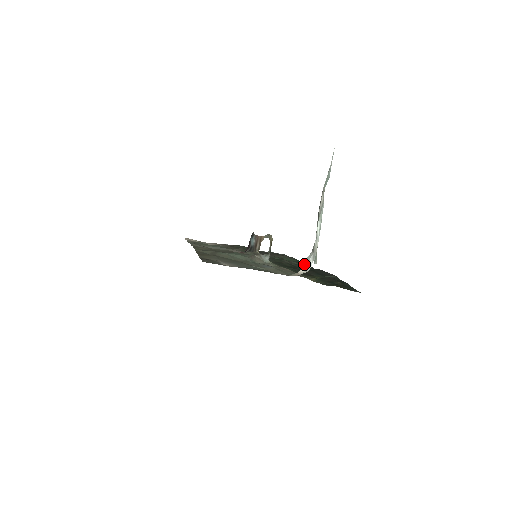
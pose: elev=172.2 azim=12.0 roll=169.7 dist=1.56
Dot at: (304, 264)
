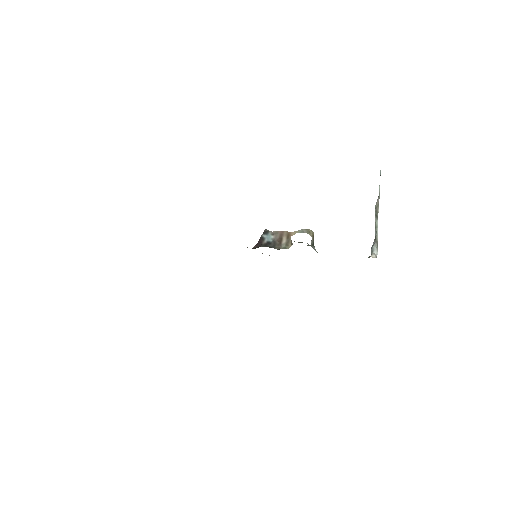
Dot at: occluded
